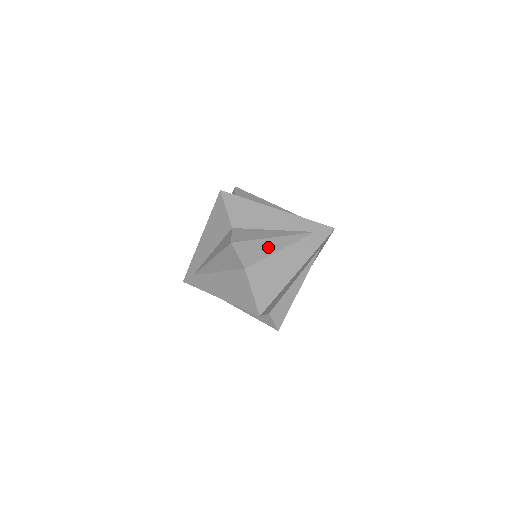
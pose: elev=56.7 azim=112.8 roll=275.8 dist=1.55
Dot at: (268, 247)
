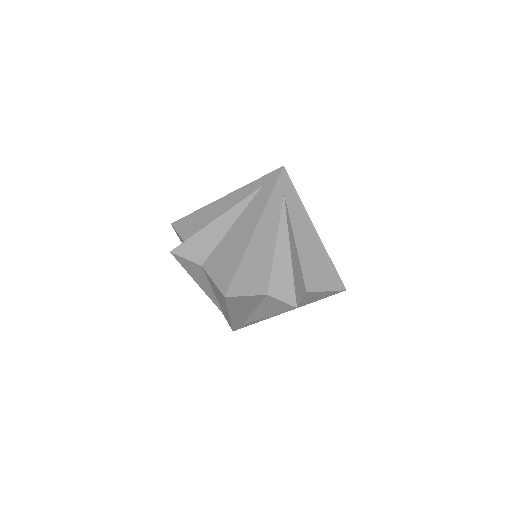
Dot at: (215, 232)
